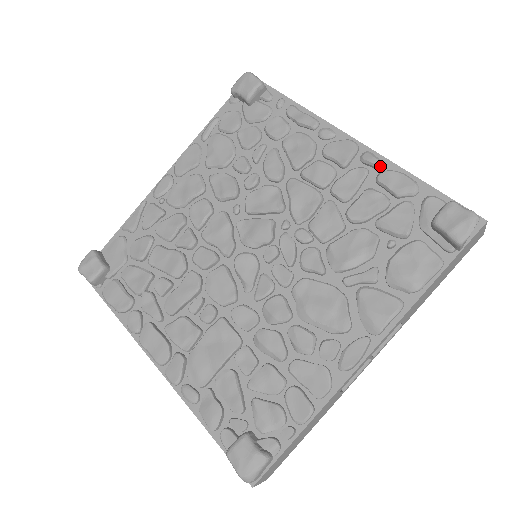
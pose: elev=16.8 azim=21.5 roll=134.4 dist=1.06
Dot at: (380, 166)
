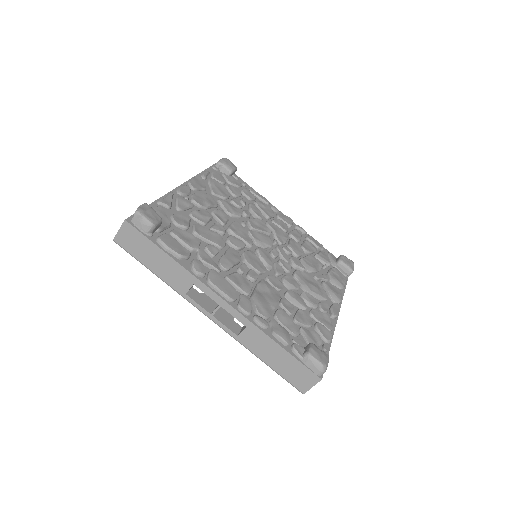
Dot at: occluded
